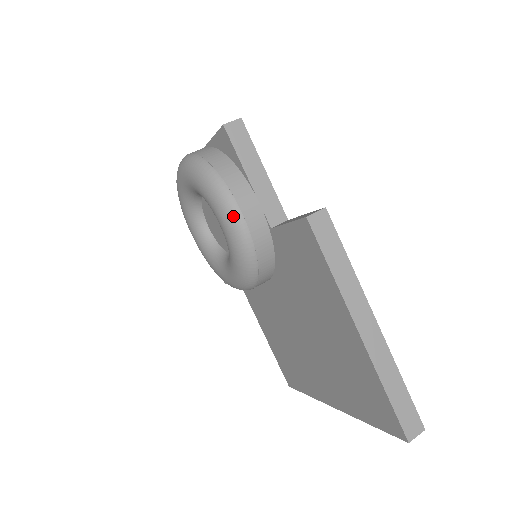
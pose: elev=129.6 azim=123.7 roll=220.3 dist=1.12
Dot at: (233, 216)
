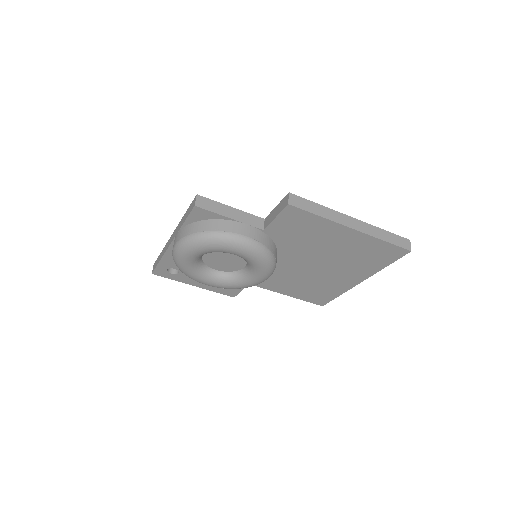
Dot at: (244, 242)
